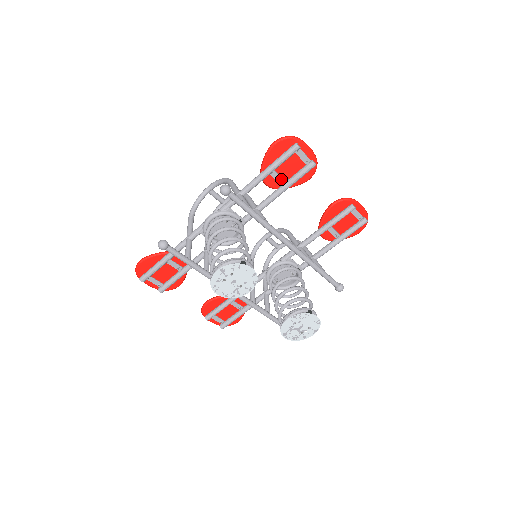
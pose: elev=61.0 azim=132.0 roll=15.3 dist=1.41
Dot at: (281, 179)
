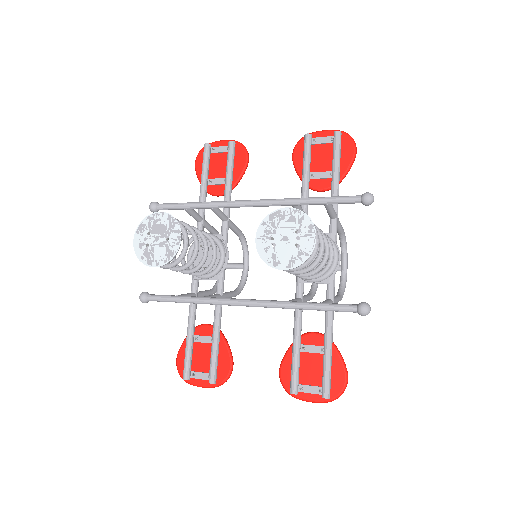
Dot at: (224, 180)
